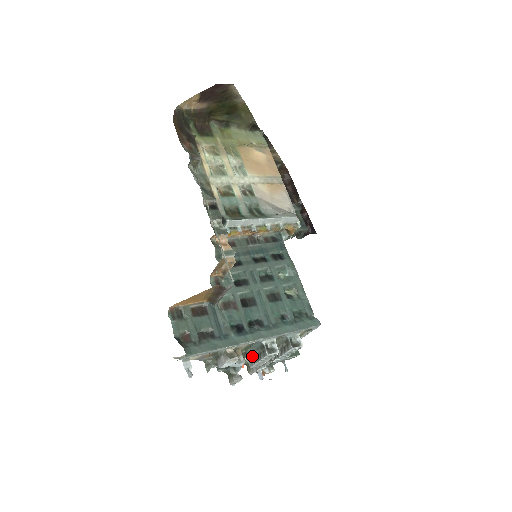
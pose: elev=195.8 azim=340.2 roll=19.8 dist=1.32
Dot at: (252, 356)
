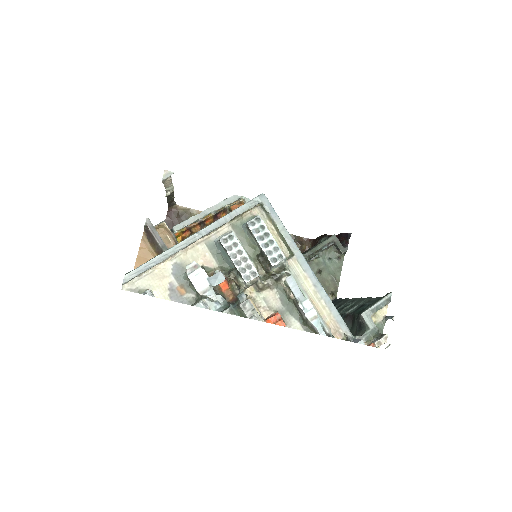
Dot at: (238, 271)
